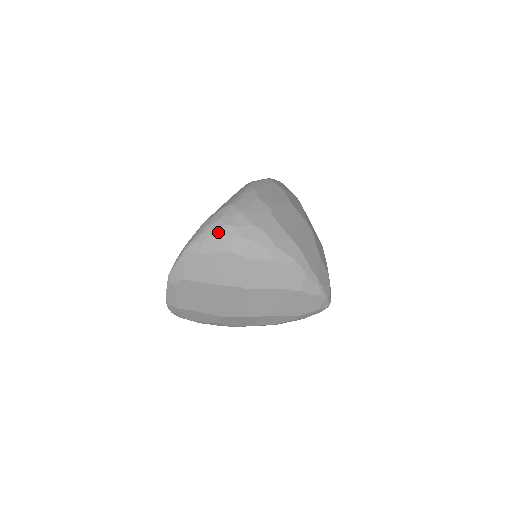
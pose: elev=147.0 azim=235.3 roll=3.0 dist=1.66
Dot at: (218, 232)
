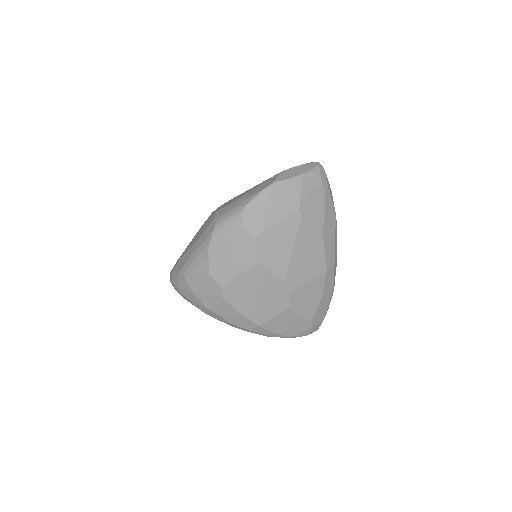
Dot at: (180, 294)
